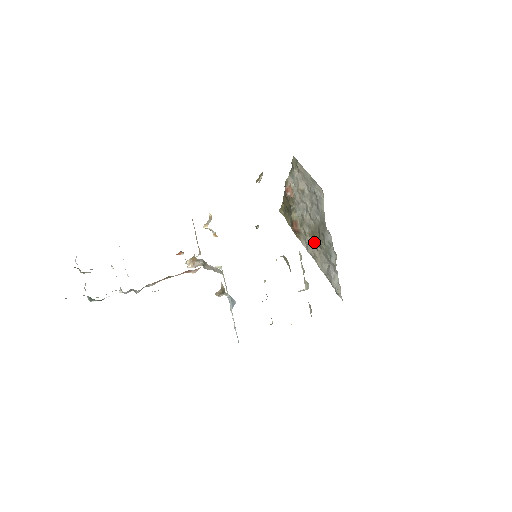
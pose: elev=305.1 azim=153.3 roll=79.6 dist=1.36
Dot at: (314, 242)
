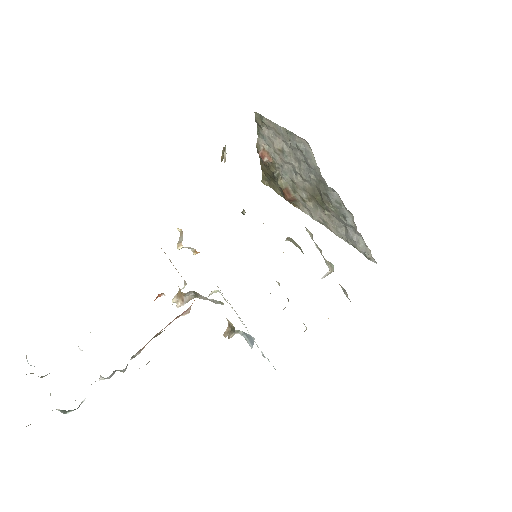
Dot at: (318, 206)
